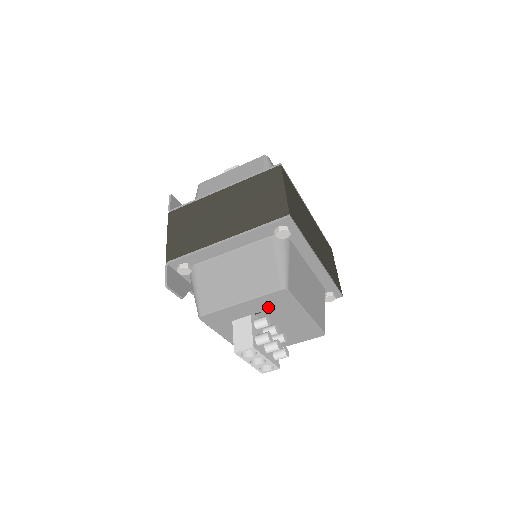
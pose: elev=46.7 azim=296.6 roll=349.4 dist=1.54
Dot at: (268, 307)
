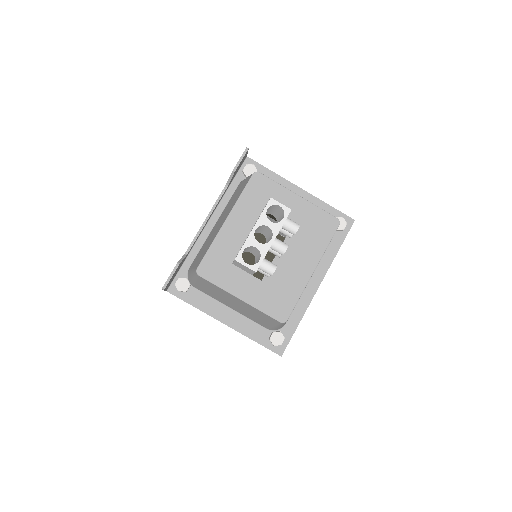
Dot at: (305, 225)
